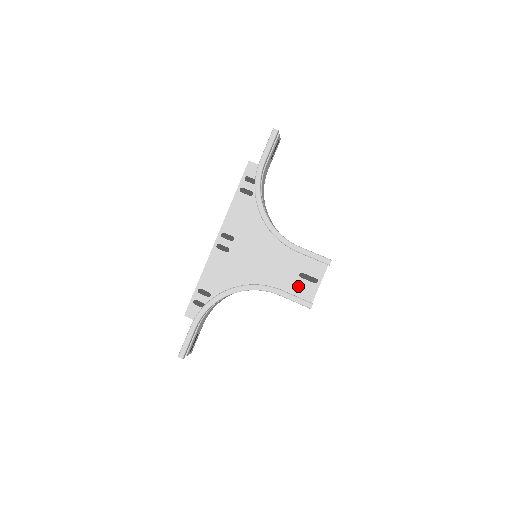
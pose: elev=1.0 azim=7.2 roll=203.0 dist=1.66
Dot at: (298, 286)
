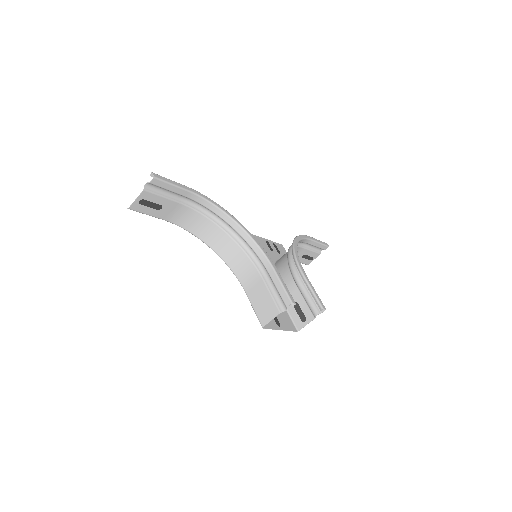
Dot at: occluded
